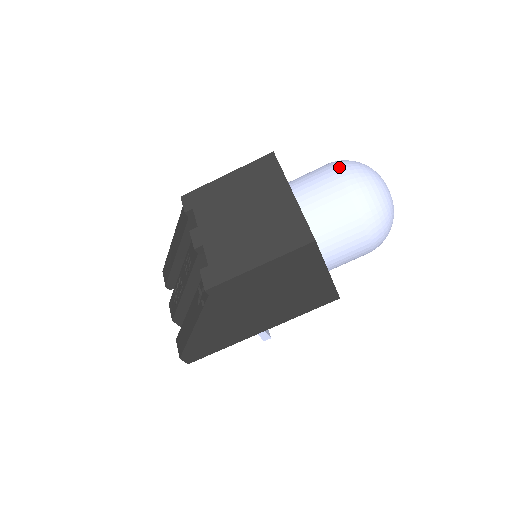
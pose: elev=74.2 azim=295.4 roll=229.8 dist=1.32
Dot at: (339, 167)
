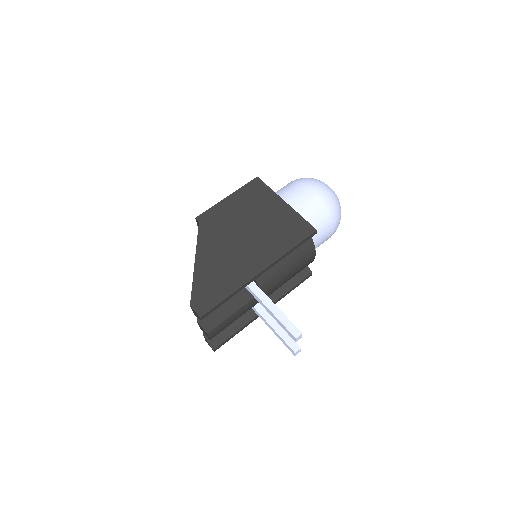
Dot at: occluded
